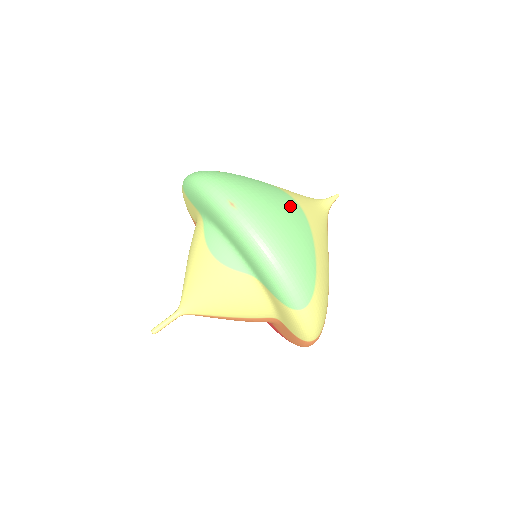
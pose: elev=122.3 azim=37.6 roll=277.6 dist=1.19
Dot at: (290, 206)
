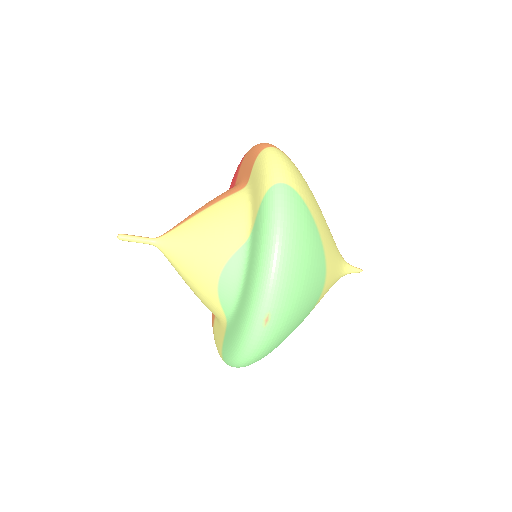
Dot at: (309, 311)
